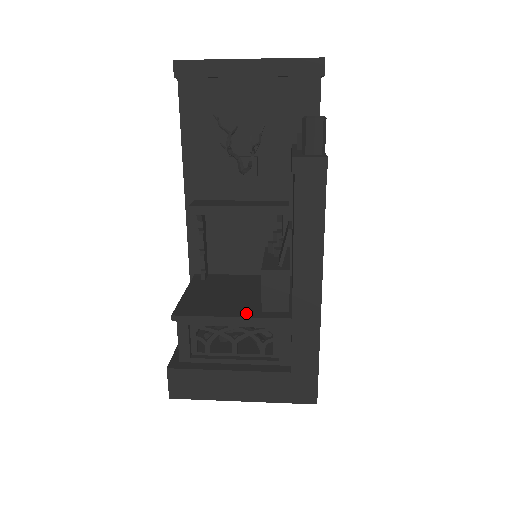
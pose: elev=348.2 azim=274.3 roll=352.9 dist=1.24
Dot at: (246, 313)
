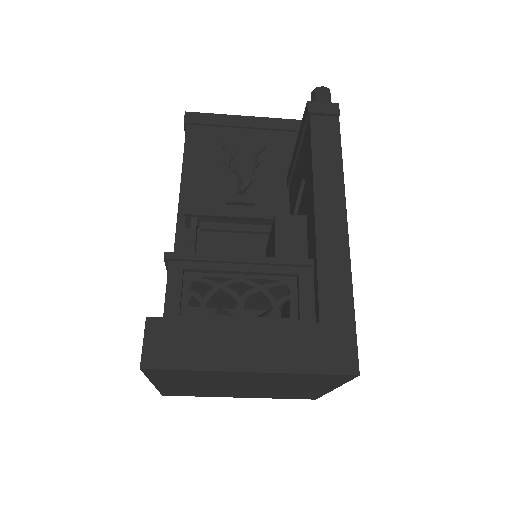
Dot at: occluded
